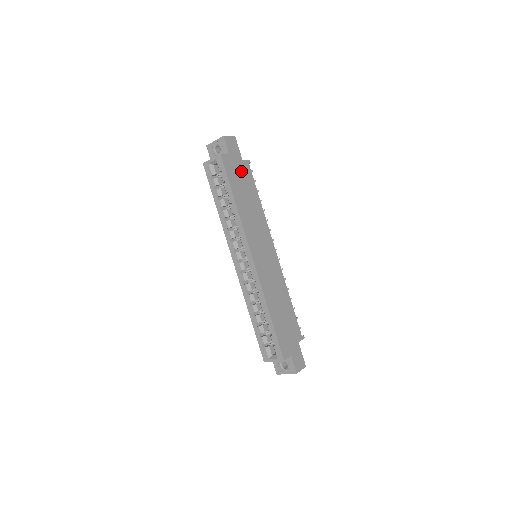
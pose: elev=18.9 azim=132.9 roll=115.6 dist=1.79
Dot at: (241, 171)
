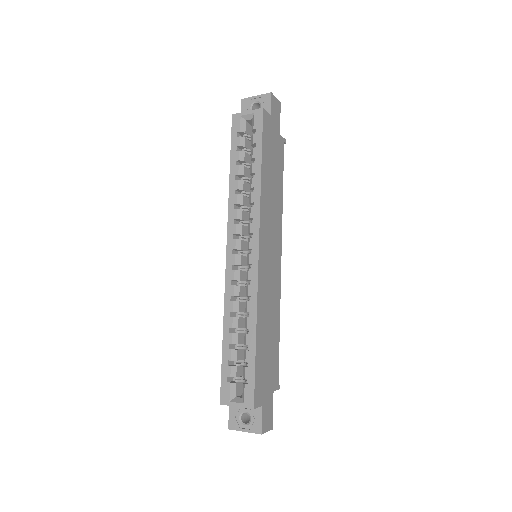
Dot at: (275, 144)
